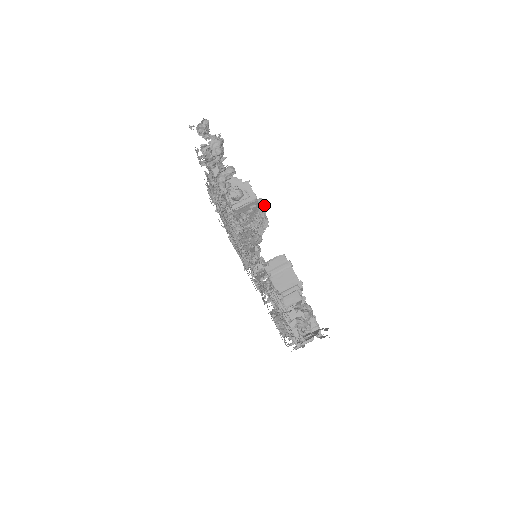
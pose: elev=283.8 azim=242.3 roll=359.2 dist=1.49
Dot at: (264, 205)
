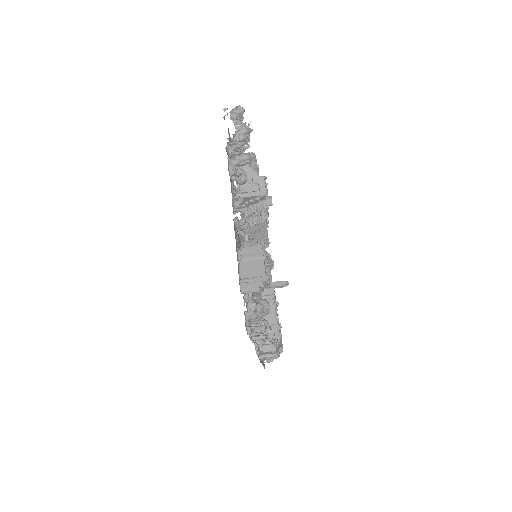
Dot at: (271, 203)
